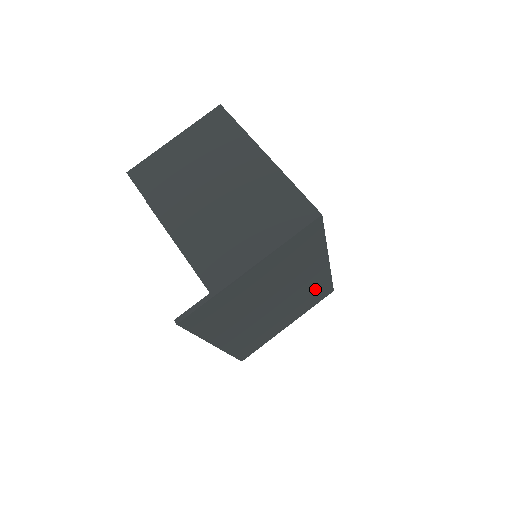
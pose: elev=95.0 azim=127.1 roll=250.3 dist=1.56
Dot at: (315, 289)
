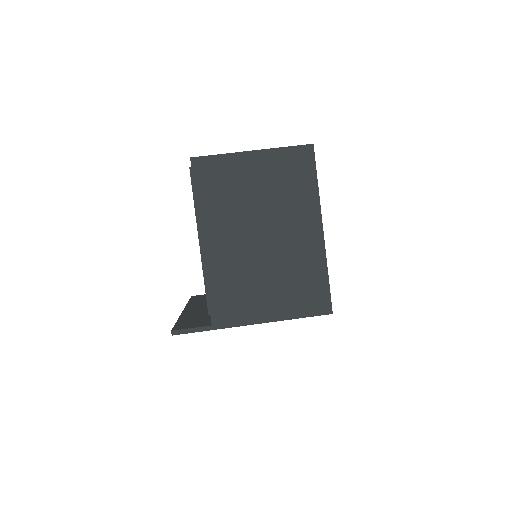
Dot at: occluded
